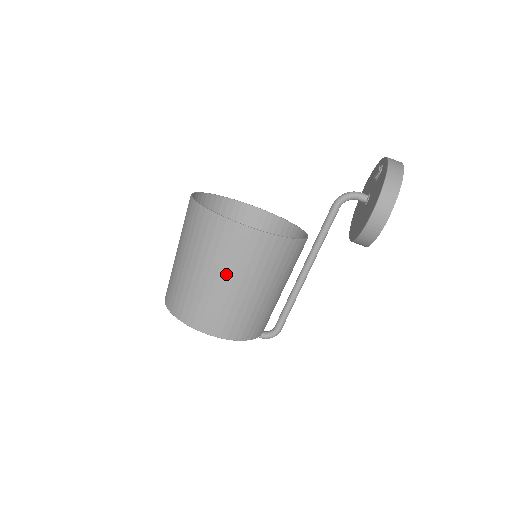
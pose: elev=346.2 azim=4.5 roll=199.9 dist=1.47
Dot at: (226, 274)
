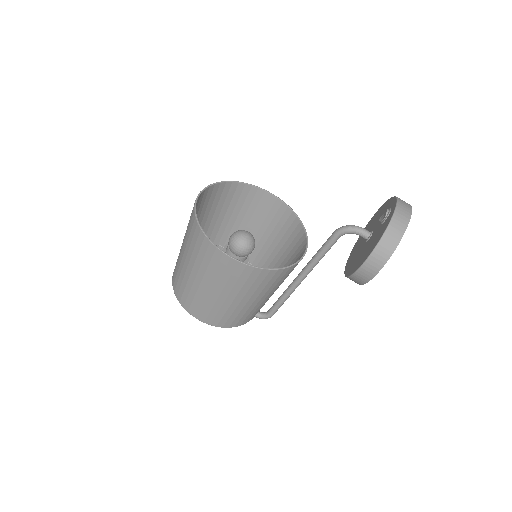
Dot at: (215, 287)
